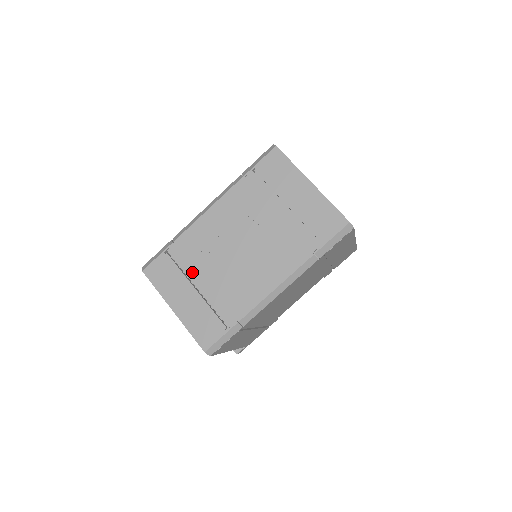
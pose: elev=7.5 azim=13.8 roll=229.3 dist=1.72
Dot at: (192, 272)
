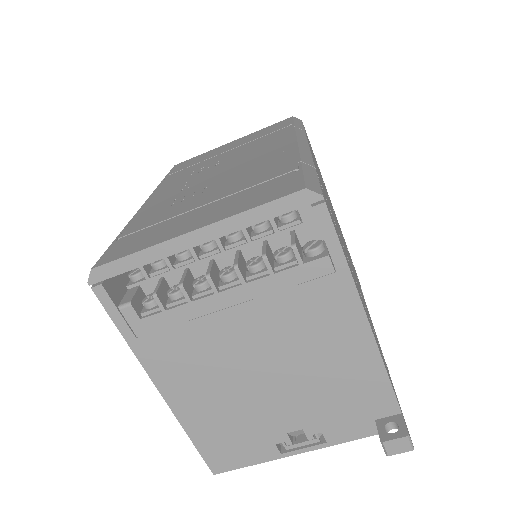
Dot at: (179, 211)
